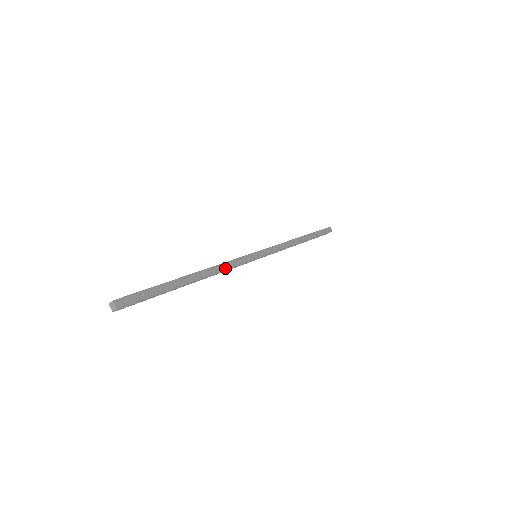
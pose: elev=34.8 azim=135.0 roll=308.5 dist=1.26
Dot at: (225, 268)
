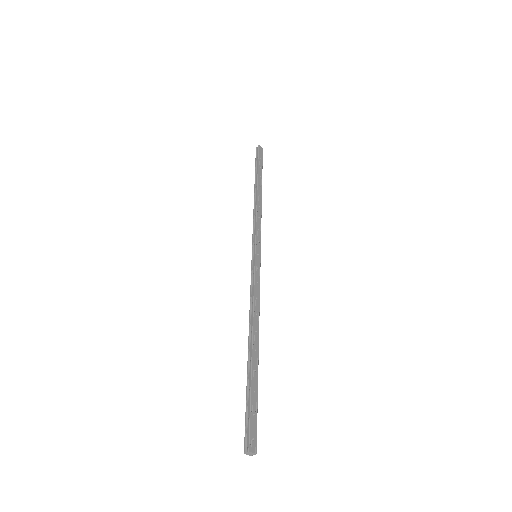
Dot at: (258, 303)
